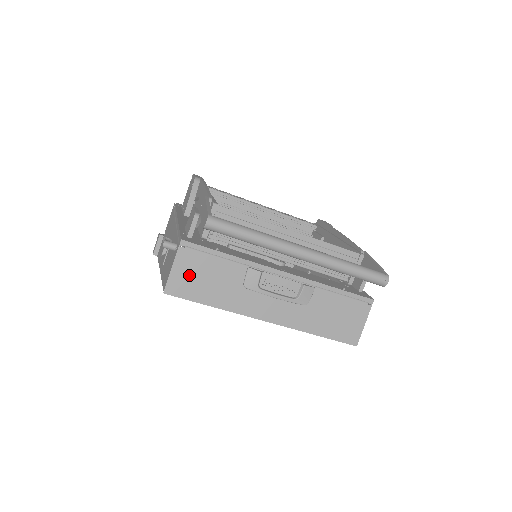
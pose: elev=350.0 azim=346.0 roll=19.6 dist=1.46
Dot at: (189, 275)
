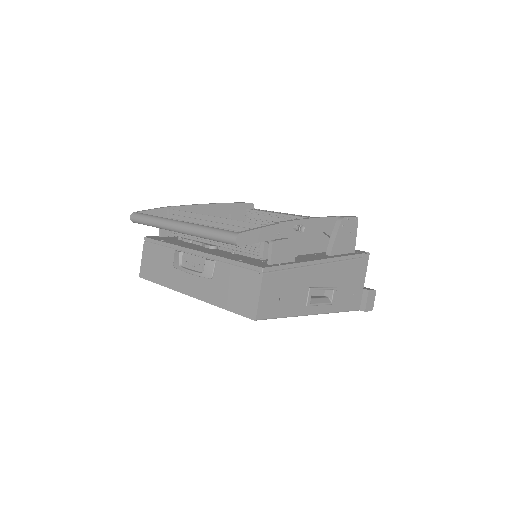
Dot at: (149, 262)
